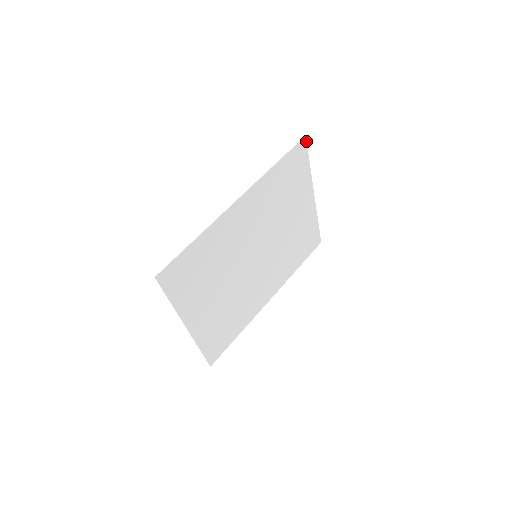
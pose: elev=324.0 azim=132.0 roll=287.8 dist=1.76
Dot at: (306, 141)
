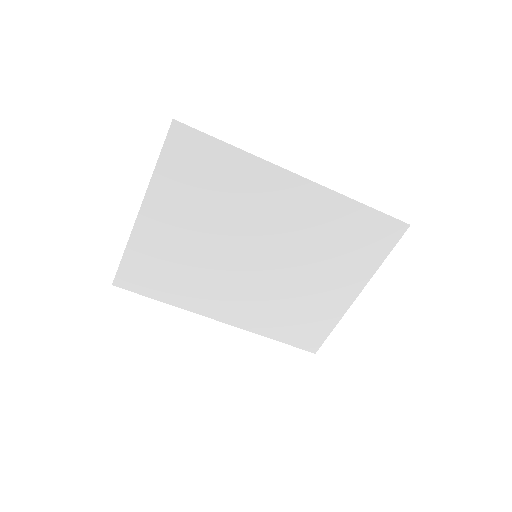
Dot at: occluded
